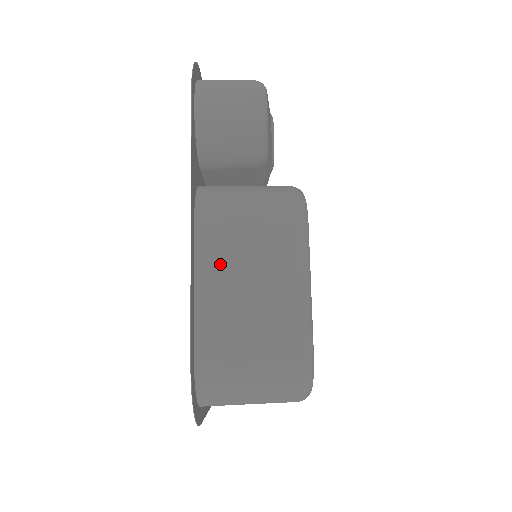
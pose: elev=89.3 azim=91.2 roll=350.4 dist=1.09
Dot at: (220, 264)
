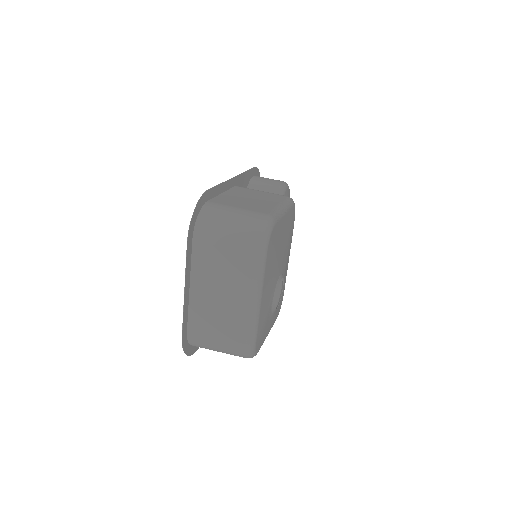
Dot at: (240, 193)
